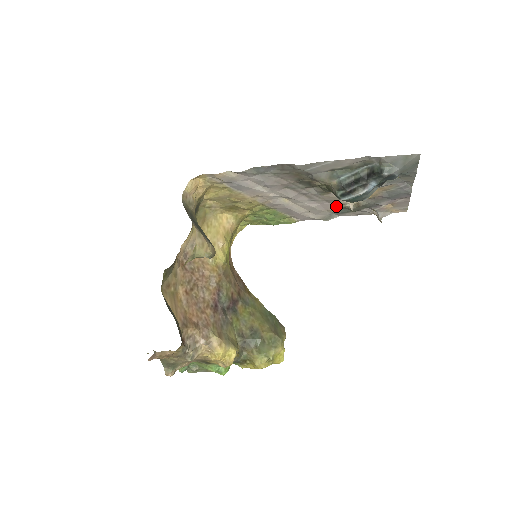
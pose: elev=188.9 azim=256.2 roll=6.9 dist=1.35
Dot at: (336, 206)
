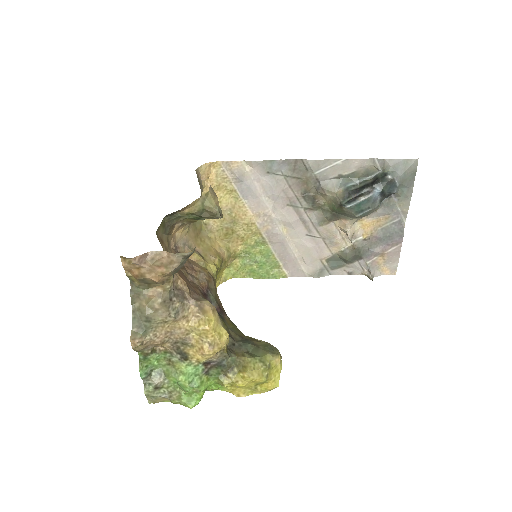
Dot at: (330, 252)
